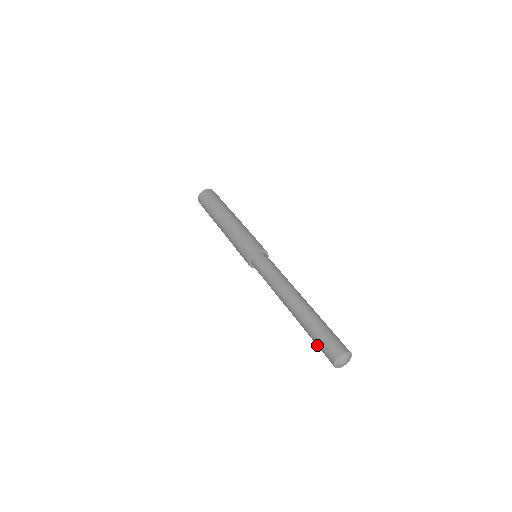
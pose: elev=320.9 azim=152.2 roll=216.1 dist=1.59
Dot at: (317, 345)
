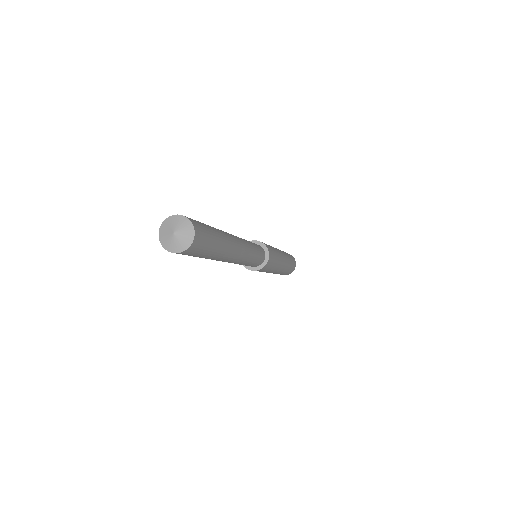
Dot at: occluded
